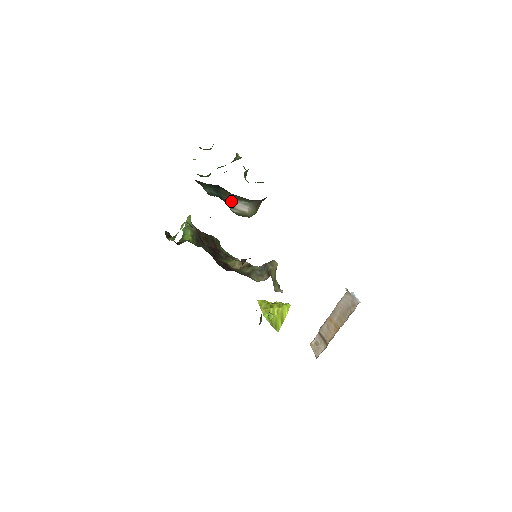
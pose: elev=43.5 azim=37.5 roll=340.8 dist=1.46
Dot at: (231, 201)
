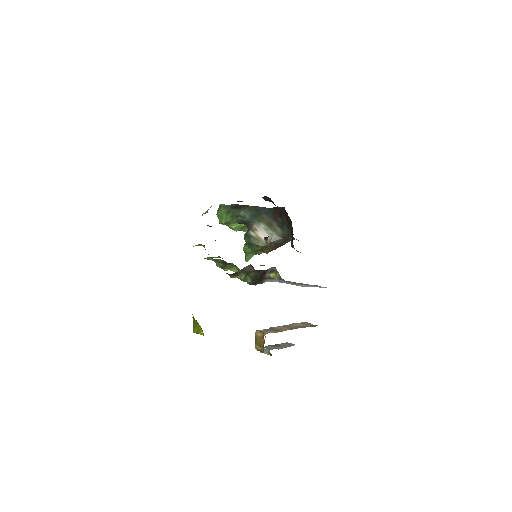
Dot at: (258, 226)
